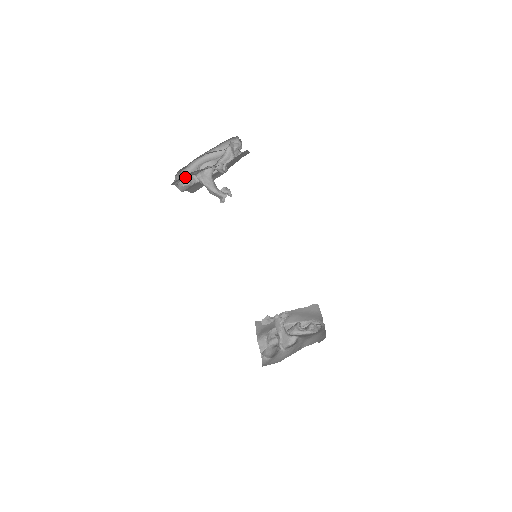
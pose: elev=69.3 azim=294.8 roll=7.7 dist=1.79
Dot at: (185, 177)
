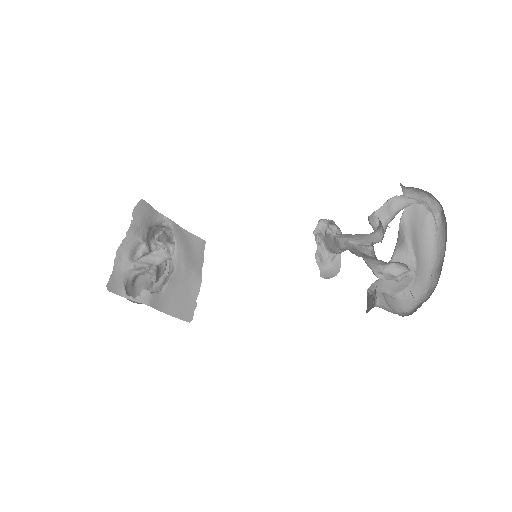
Dot at: occluded
